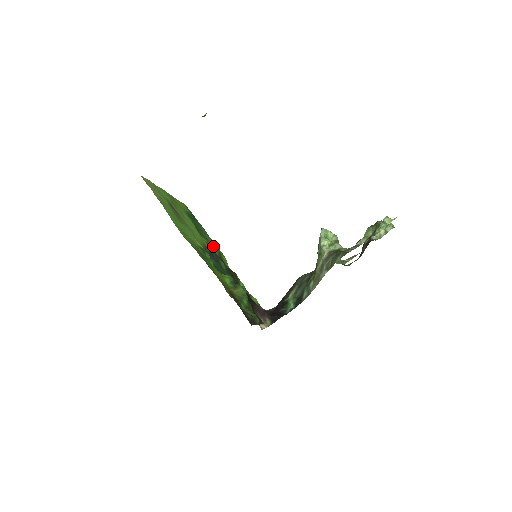
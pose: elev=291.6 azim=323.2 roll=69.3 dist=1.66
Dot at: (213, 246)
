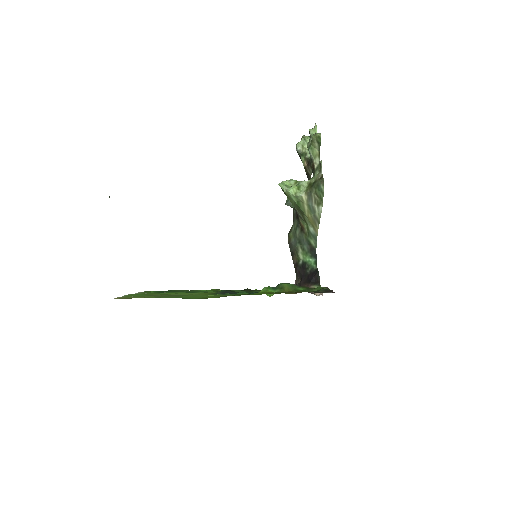
Dot at: (207, 291)
